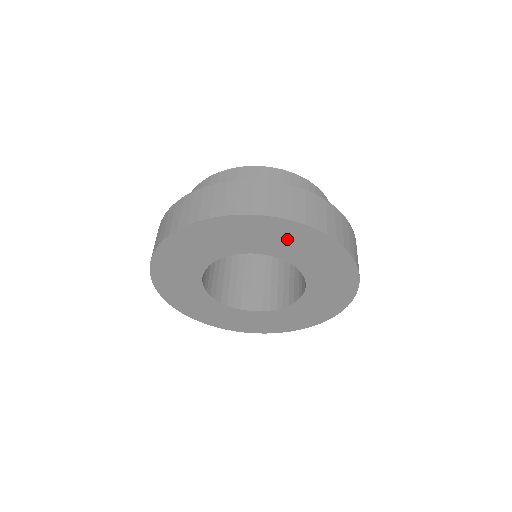
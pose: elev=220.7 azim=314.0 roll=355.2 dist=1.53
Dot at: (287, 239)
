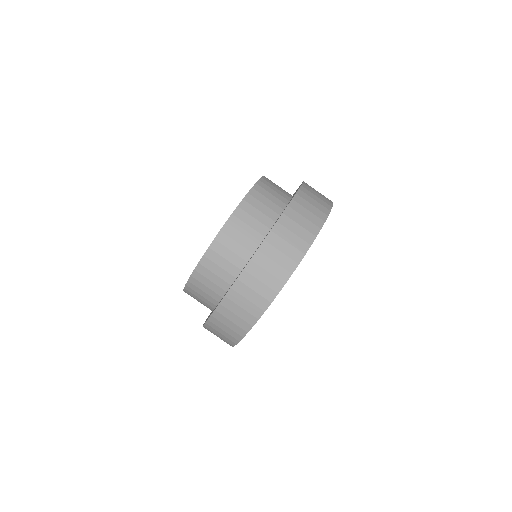
Dot at: occluded
